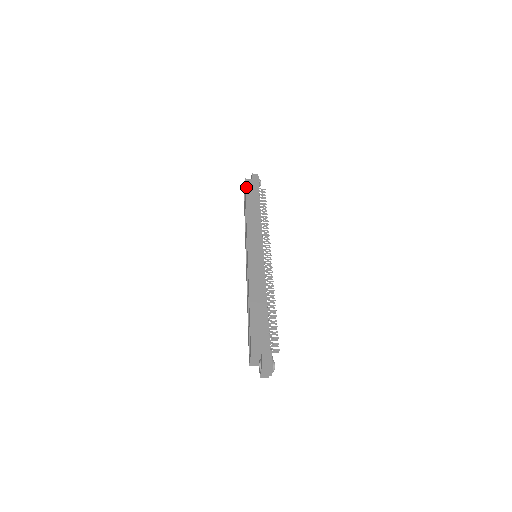
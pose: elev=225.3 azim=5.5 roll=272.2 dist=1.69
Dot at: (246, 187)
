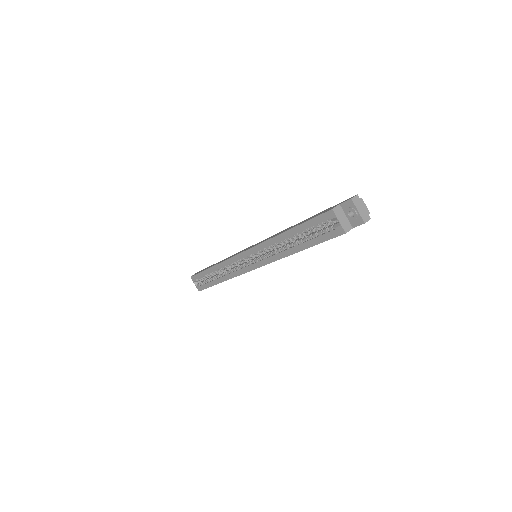
Dot at: (197, 273)
